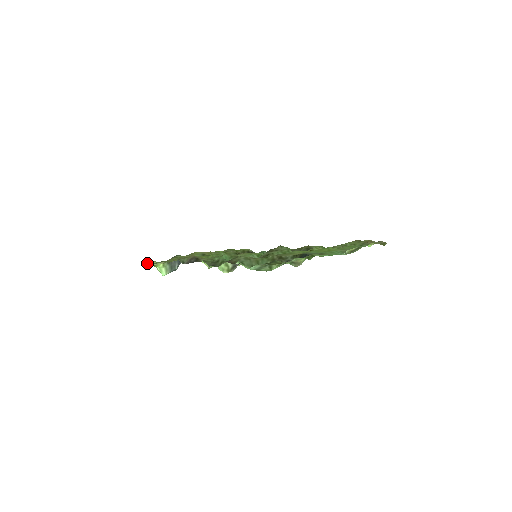
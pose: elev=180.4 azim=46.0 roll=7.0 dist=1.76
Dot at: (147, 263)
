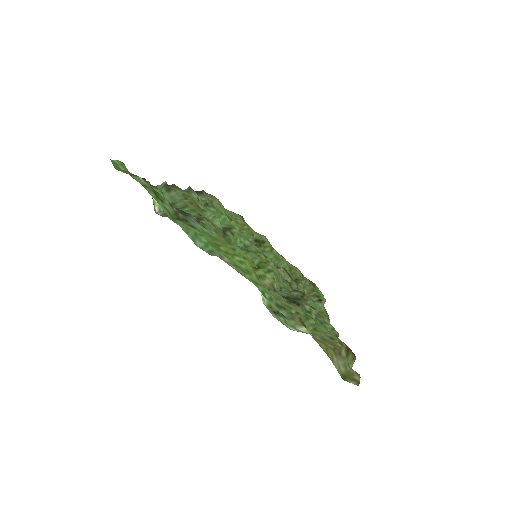
Dot at: occluded
